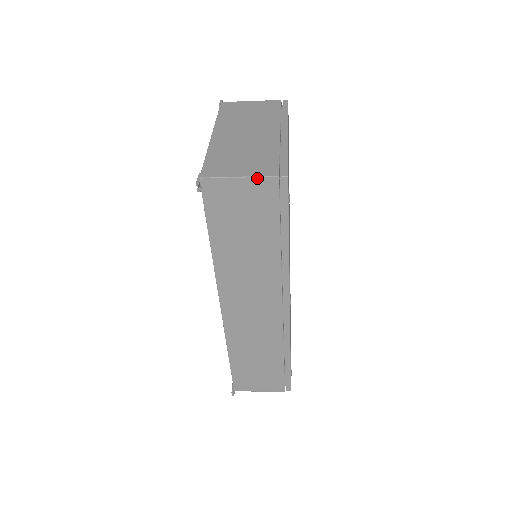
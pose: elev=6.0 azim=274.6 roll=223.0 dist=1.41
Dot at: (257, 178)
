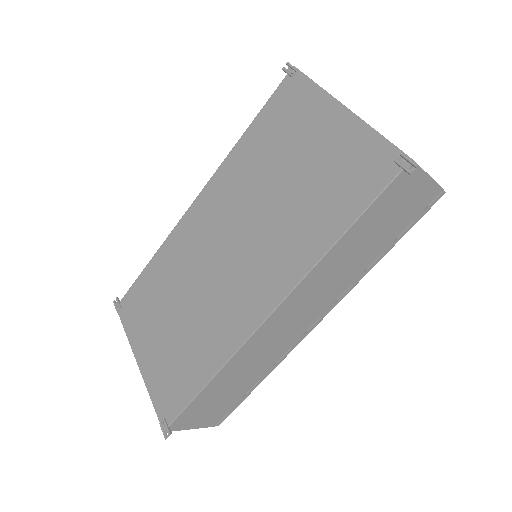
Dot at: (435, 183)
